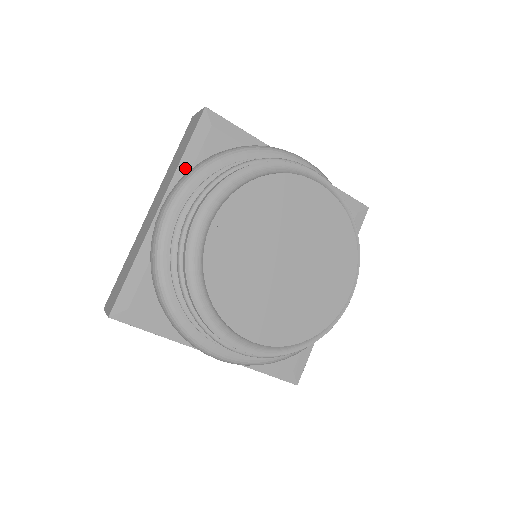
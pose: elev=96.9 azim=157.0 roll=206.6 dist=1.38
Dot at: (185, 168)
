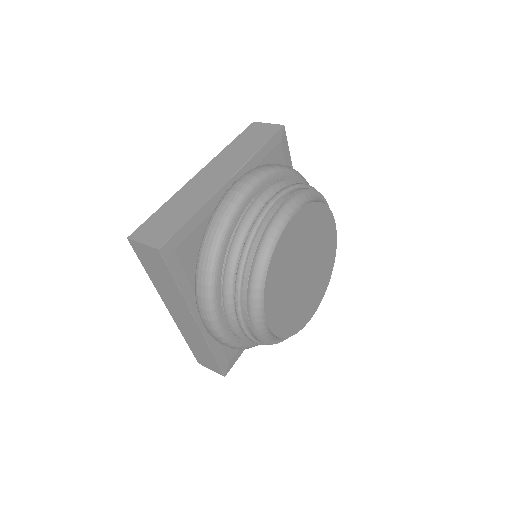
Dot at: (256, 160)
